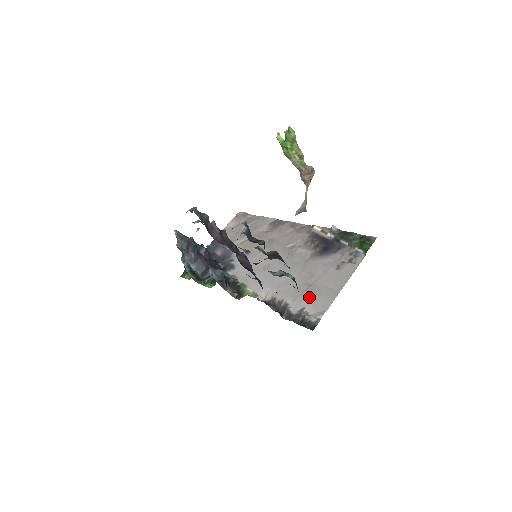
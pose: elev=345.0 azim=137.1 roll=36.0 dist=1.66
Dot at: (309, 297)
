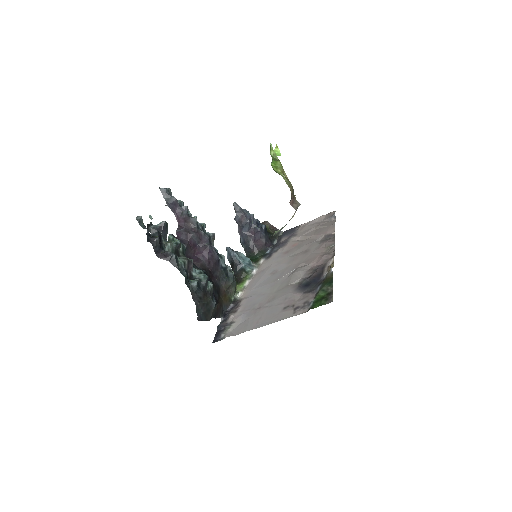
Dot at: (246, 316)
